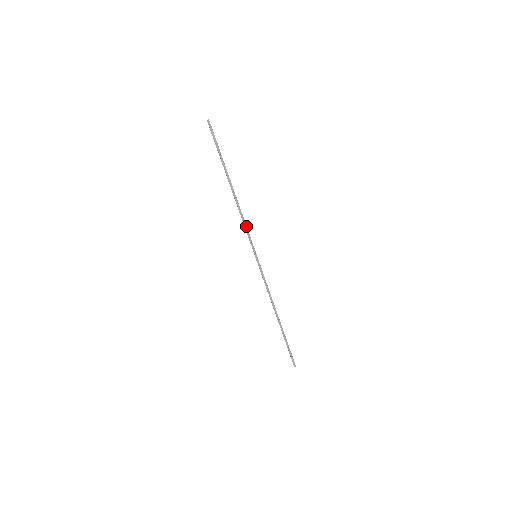
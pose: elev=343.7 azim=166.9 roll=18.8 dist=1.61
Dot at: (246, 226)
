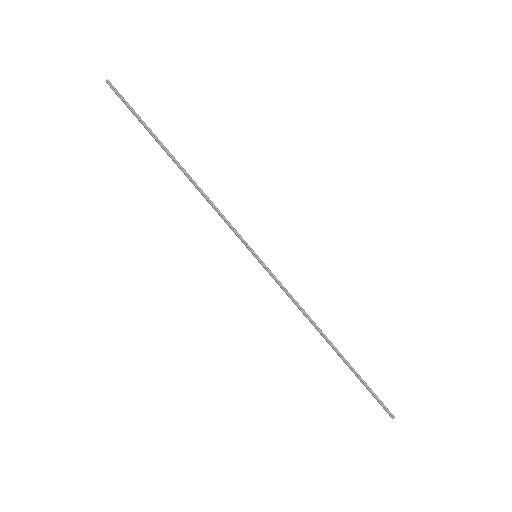
Dot at: (221, 216)
